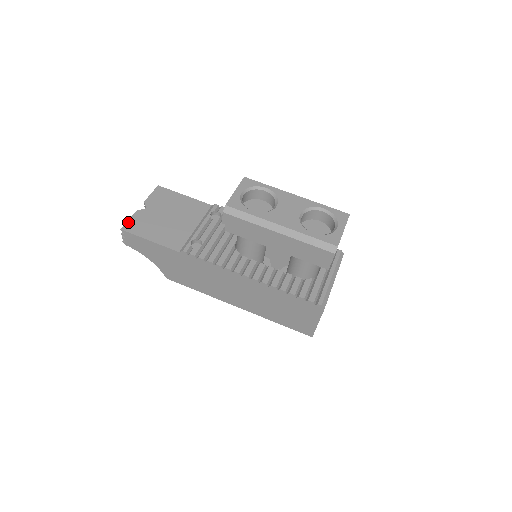
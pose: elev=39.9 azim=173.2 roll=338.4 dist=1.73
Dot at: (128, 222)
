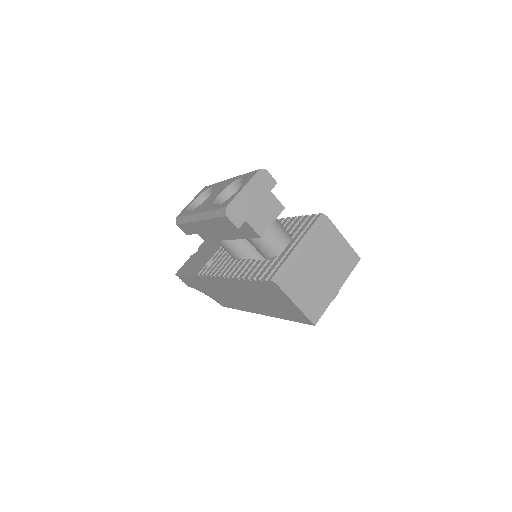
Dot at: (182, 267)
